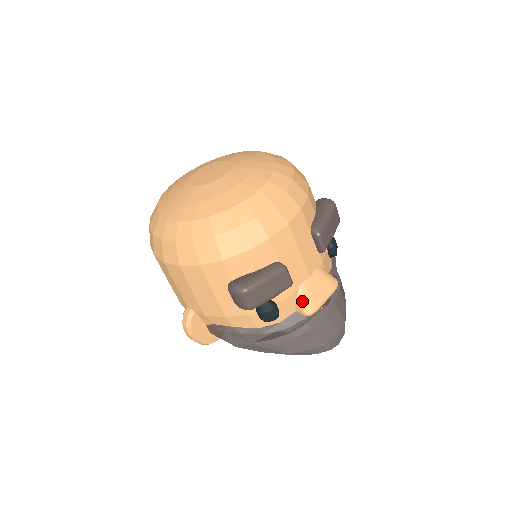
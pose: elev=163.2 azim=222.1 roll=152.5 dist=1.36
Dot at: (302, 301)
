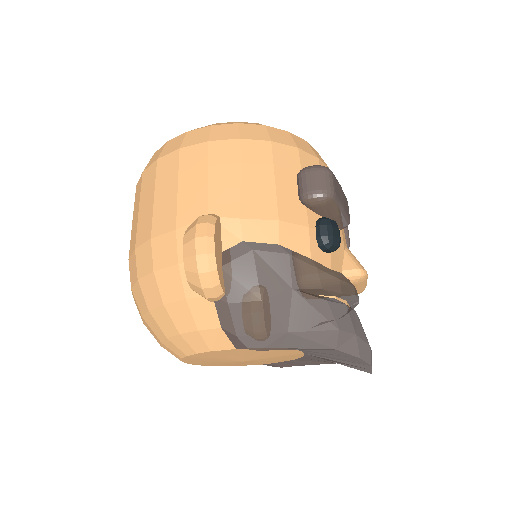
Dot at: (352, 257)
